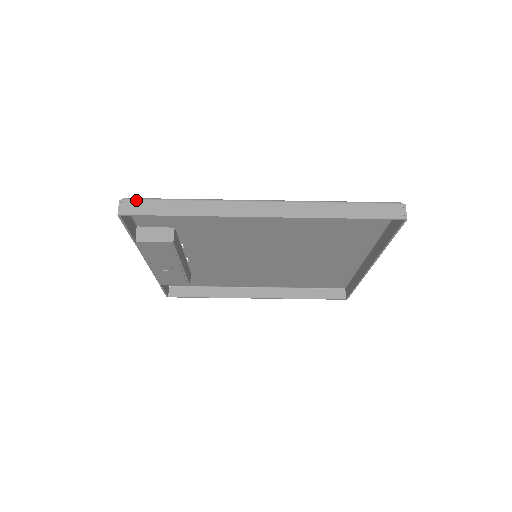
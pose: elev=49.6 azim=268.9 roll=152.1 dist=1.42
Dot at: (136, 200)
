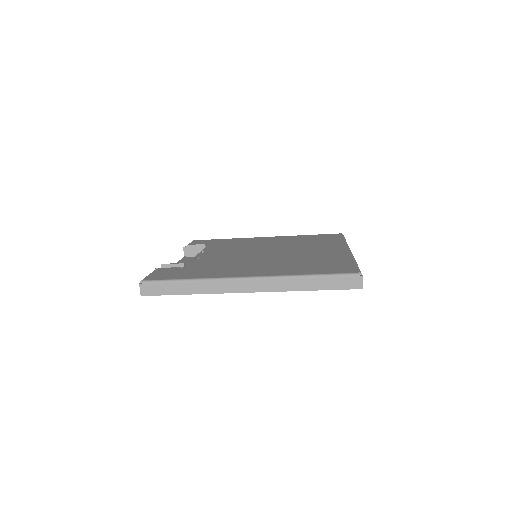
Dot at: (151, 283)
